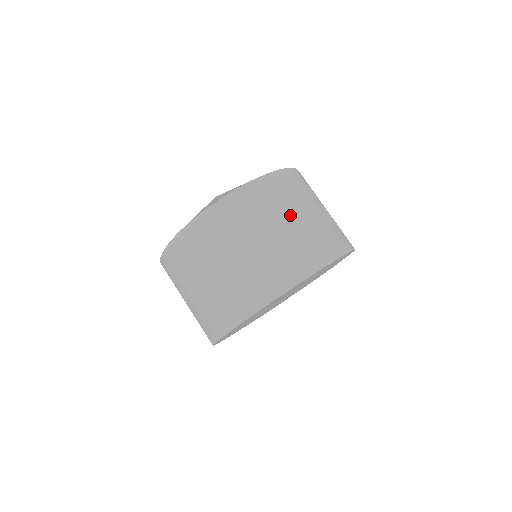
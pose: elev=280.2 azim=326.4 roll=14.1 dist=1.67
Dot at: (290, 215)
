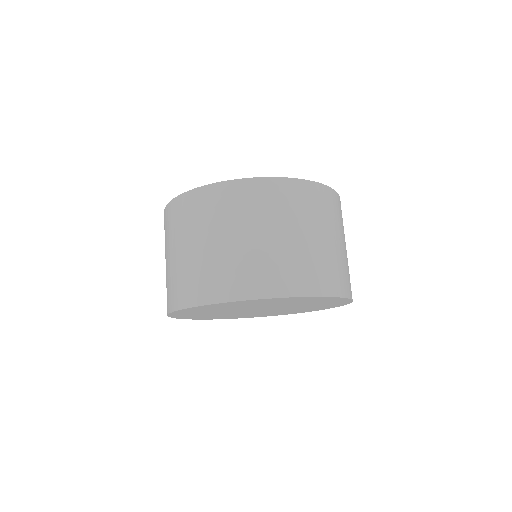
Dot at: (335, 235)
